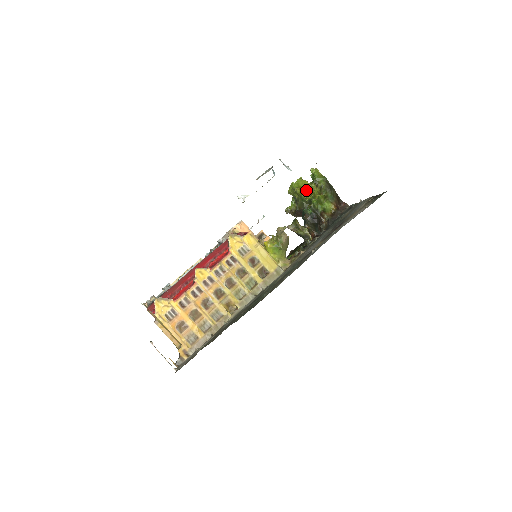
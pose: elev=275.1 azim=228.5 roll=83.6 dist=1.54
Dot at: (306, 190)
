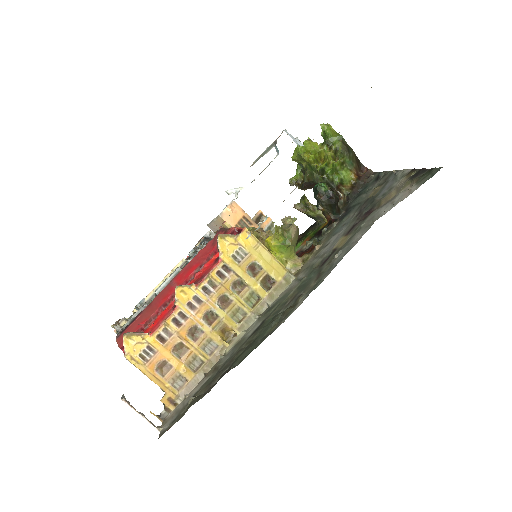
Dot at: (316, 155)
